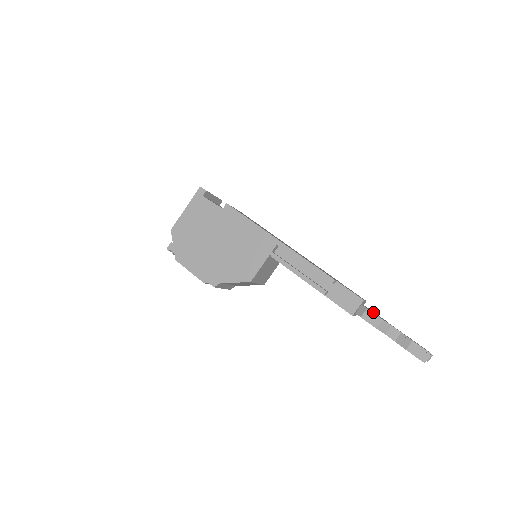
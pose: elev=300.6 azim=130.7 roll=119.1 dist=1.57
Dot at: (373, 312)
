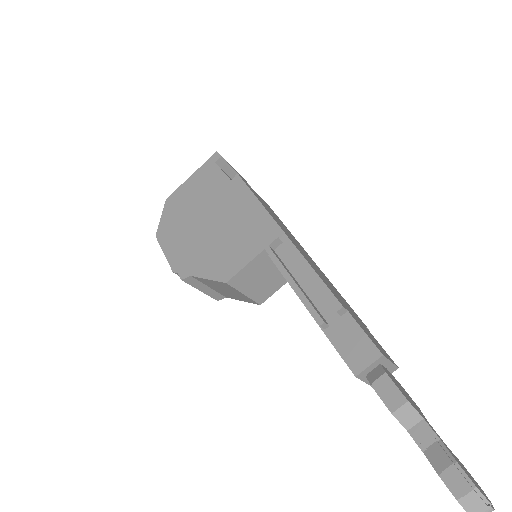
Dot at: (397, 384)
